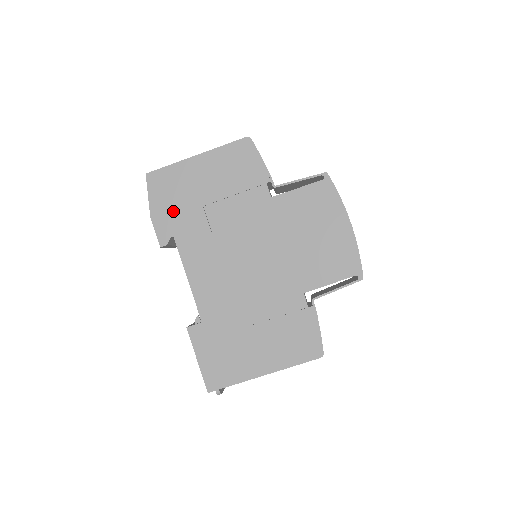
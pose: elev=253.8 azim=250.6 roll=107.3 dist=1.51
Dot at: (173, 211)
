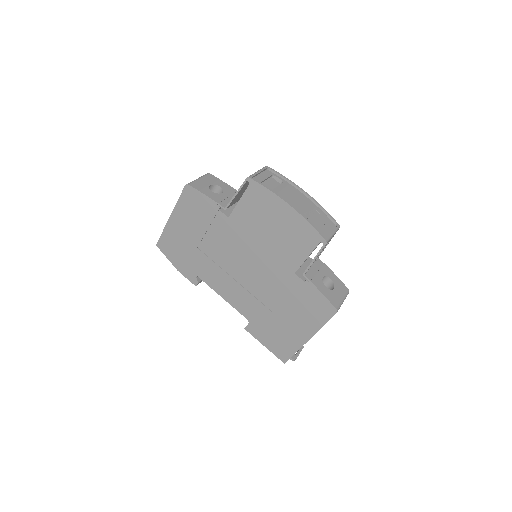
Dot at: (185, 260)
